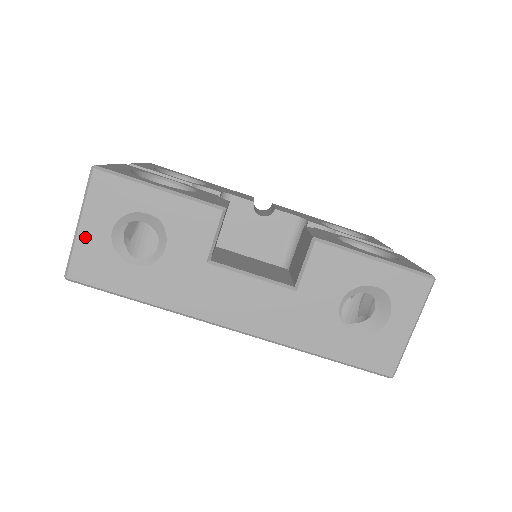
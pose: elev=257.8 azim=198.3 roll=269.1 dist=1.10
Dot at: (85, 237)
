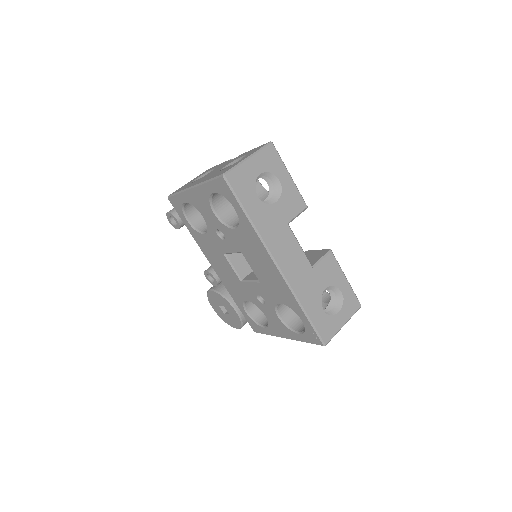
Dot at: (247, 166)
